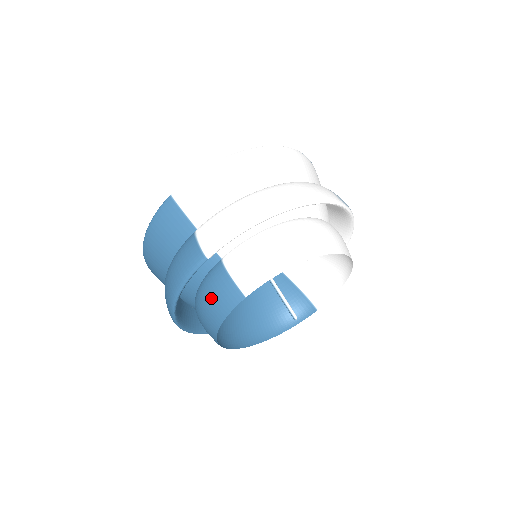
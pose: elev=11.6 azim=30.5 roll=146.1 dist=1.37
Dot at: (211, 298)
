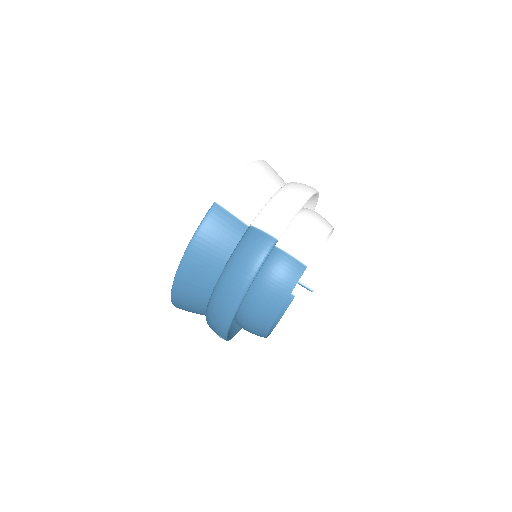
Dot at: (275, 279)
